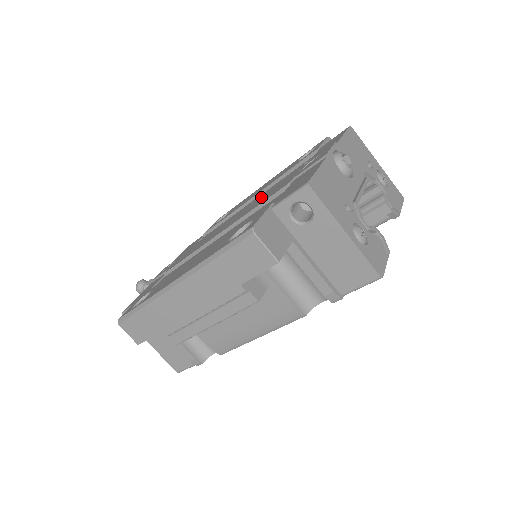
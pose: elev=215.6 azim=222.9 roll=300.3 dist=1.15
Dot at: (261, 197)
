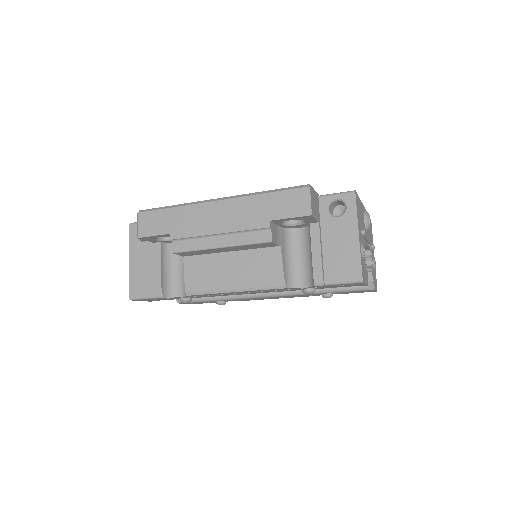
Dot at: occluded
